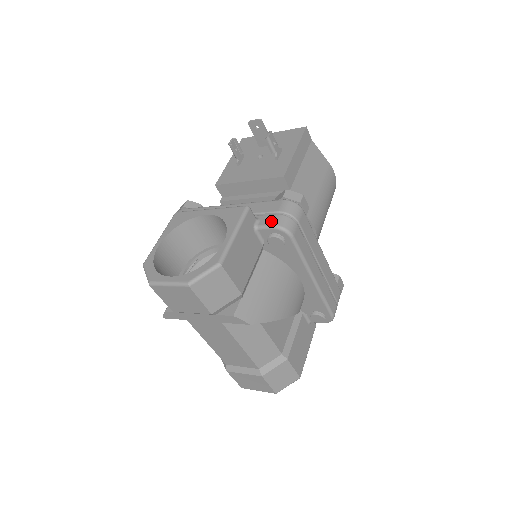
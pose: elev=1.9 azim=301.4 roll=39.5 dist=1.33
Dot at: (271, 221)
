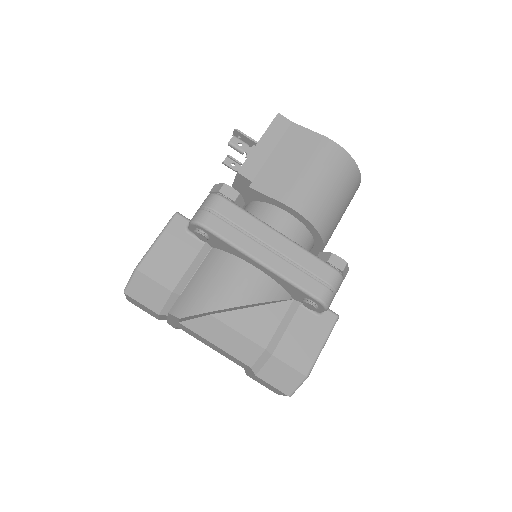
Dot at: occluded
